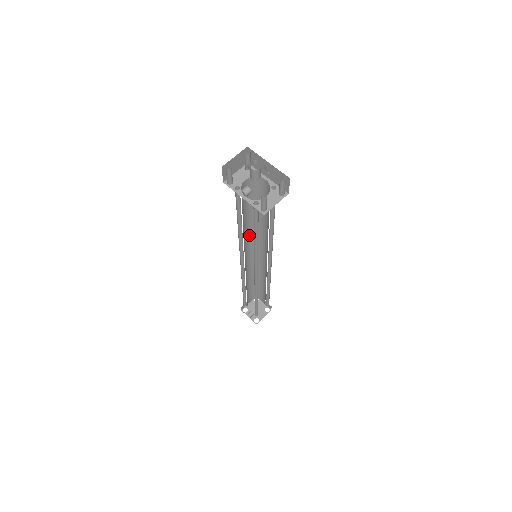
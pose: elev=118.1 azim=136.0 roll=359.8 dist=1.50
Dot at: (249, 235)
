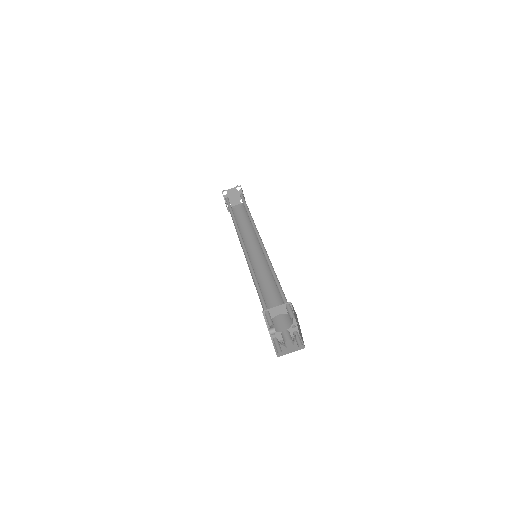
Dot at: occluded
